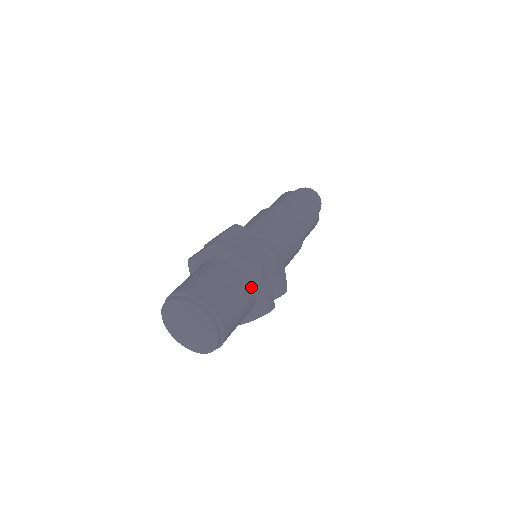
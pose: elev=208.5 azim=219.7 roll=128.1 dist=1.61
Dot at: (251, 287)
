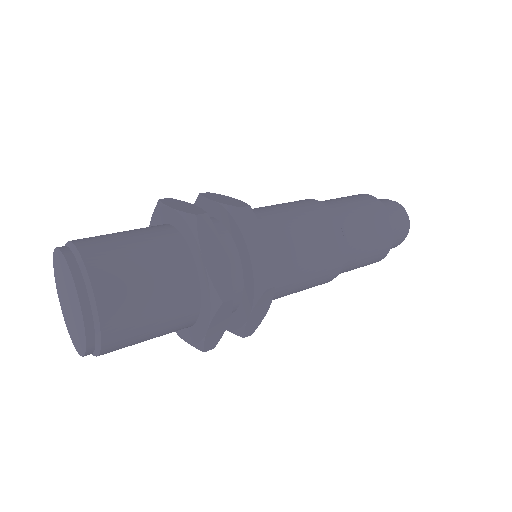
Dot at: (195, 310)
